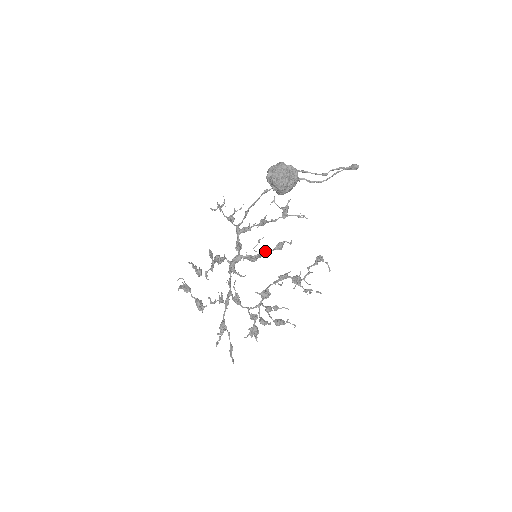
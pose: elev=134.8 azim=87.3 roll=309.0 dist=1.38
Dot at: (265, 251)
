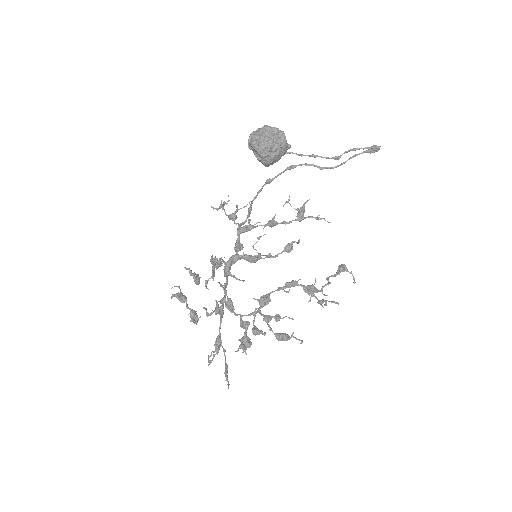
Dot at: (270, 253)
